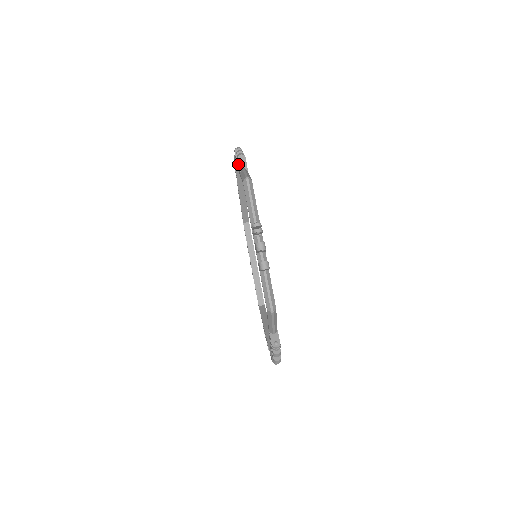
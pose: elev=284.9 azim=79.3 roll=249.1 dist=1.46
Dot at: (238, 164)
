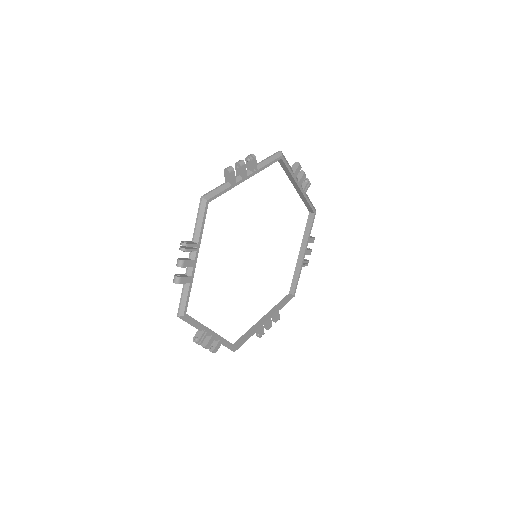
Dot at: occluded
